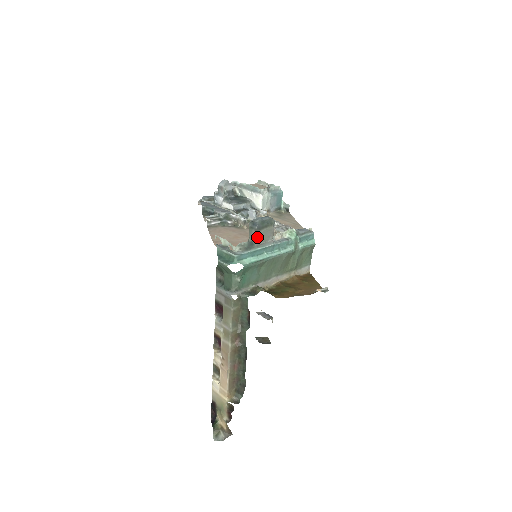
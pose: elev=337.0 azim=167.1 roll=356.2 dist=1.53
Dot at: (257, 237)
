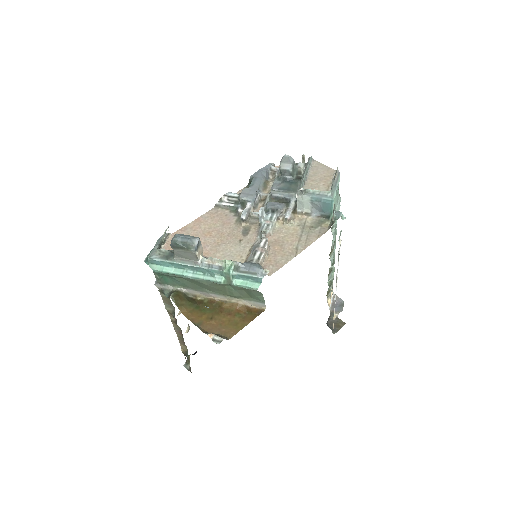
Dot at: (175, 252)
